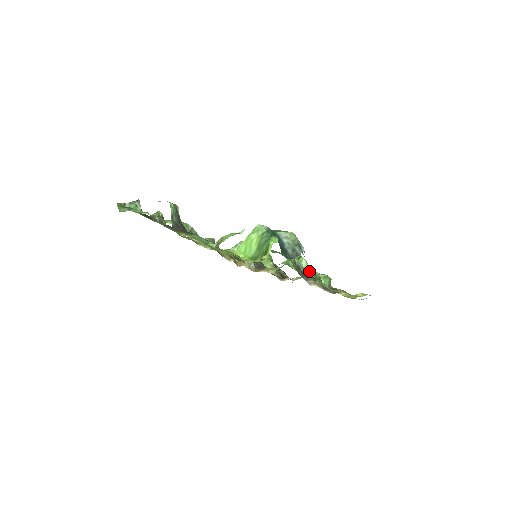
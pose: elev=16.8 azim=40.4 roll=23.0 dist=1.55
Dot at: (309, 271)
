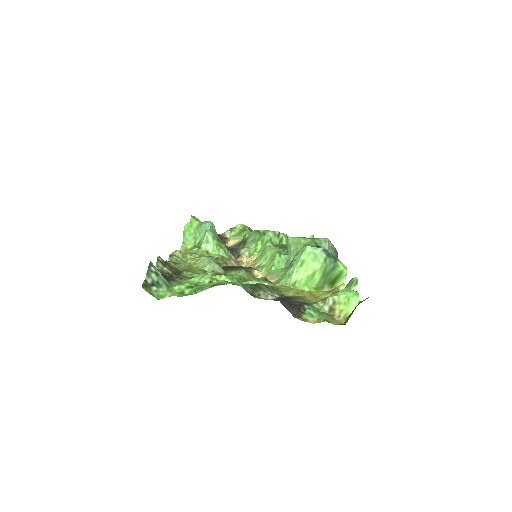
Dot at: occluded
